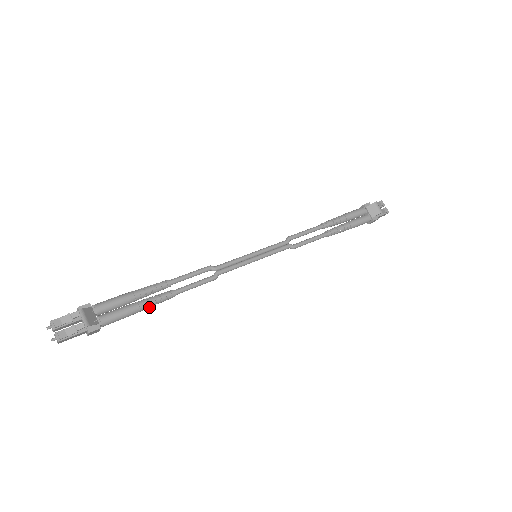
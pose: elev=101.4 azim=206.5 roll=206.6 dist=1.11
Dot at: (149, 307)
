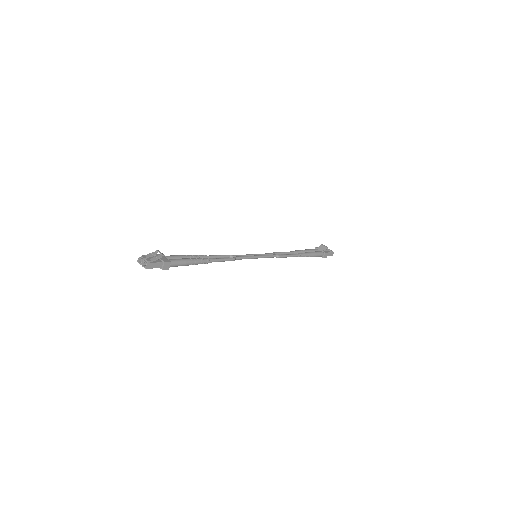
Dot at: (197, 263)
